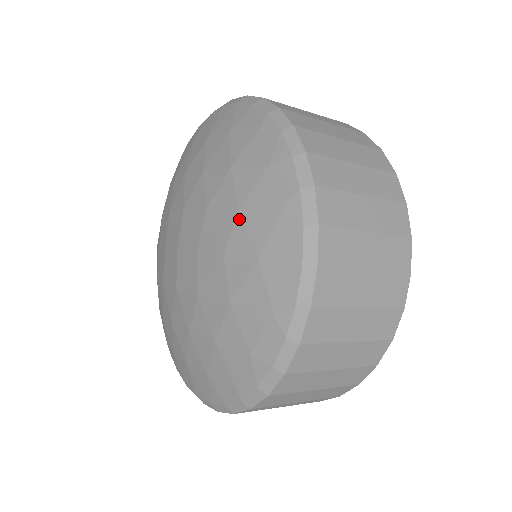
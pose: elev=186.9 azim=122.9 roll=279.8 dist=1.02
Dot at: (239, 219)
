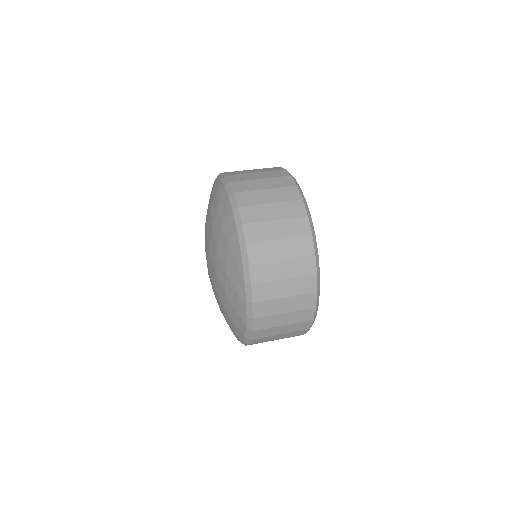
Dot at: (226, 298)
